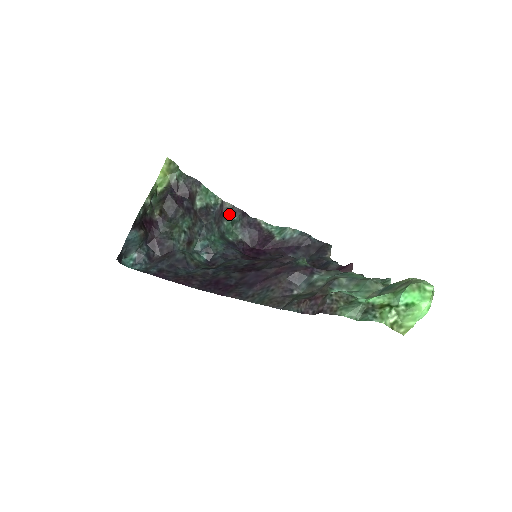
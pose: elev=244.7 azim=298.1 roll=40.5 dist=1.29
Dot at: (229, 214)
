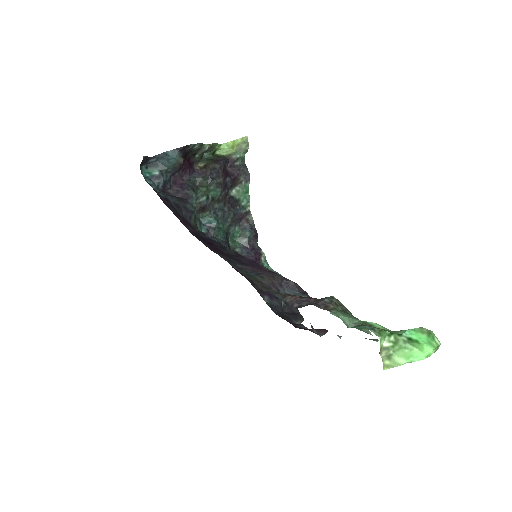
Dot at: (245, 225)
